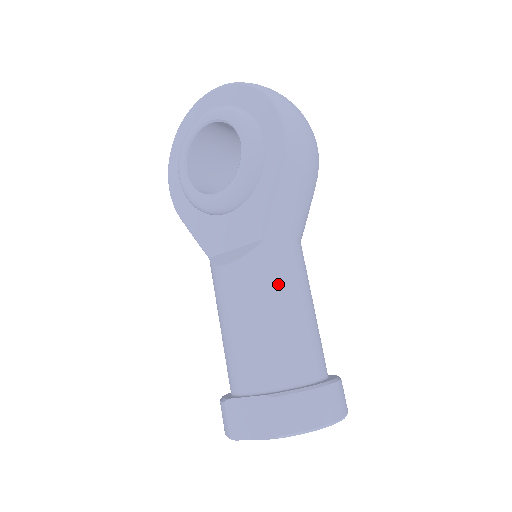
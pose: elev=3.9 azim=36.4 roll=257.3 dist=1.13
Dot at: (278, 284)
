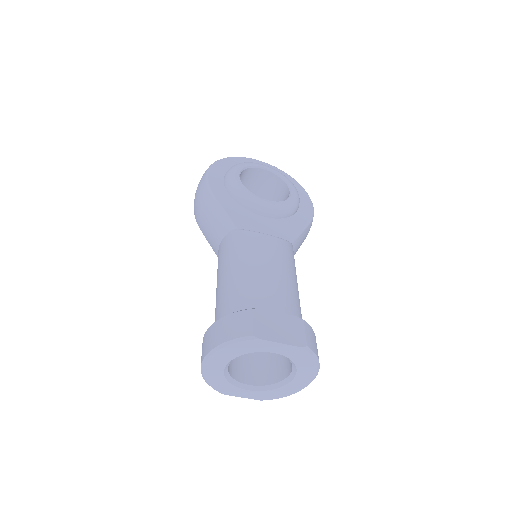
Dot at: occluded
